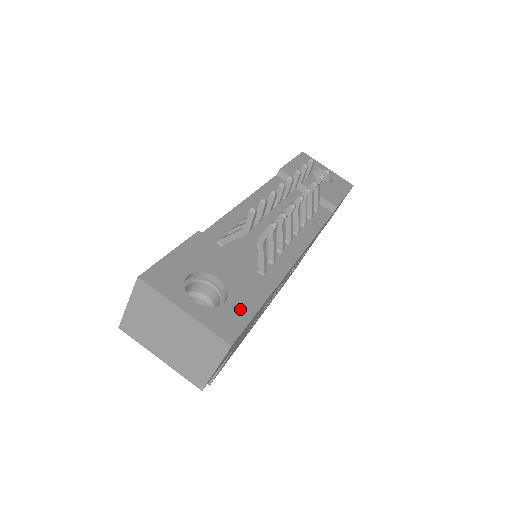
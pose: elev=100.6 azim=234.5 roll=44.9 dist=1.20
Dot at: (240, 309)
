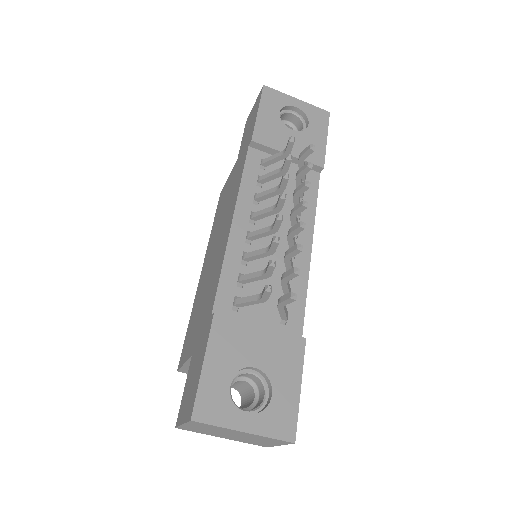
Dot at: (287, 394)
